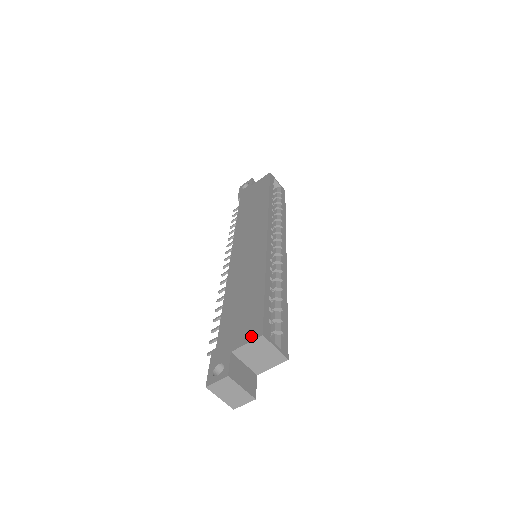
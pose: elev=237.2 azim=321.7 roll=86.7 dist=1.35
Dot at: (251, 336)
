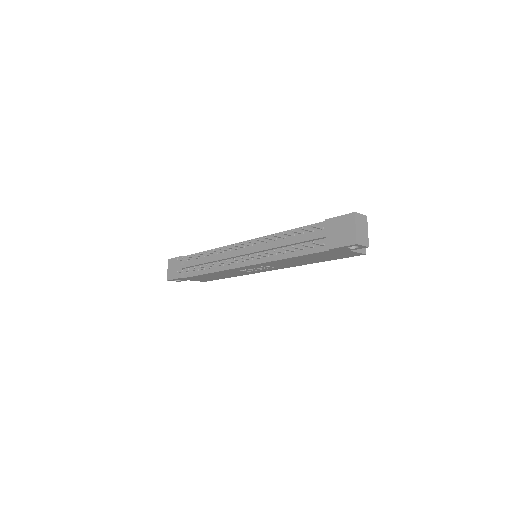
Dot at: occluded
